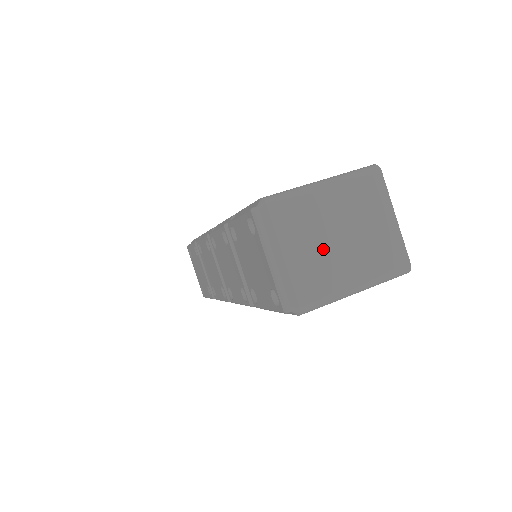
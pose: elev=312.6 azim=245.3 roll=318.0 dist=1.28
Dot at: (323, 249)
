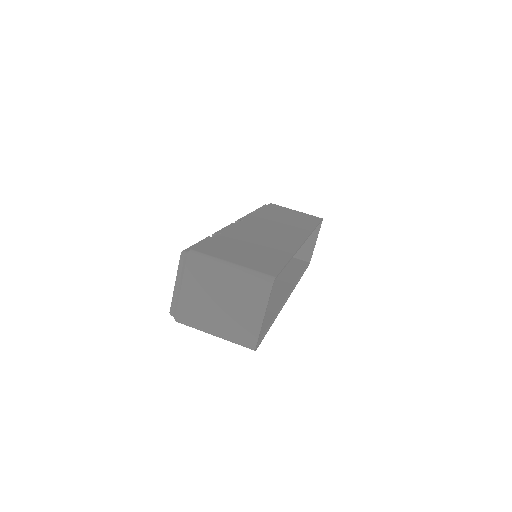
Dot at: (206, 301)
